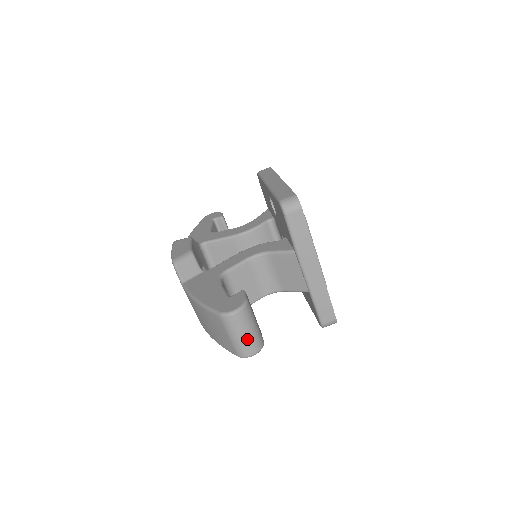
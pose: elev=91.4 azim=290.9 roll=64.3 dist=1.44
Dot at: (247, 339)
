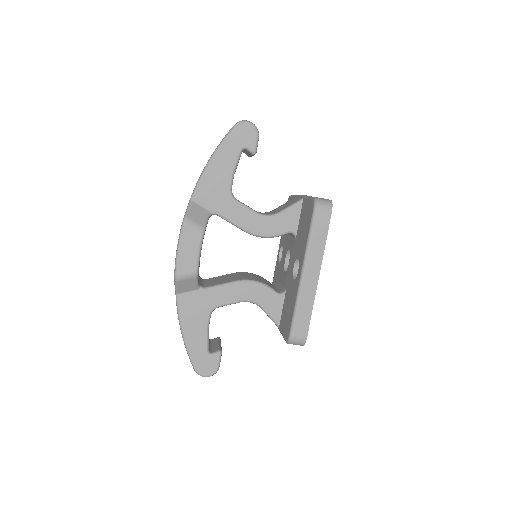
Dot at: occluded
